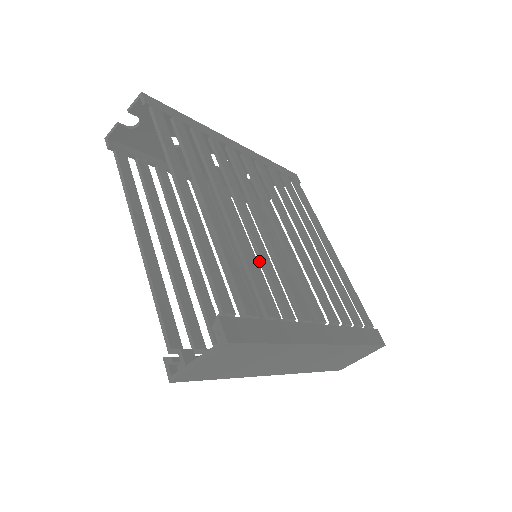
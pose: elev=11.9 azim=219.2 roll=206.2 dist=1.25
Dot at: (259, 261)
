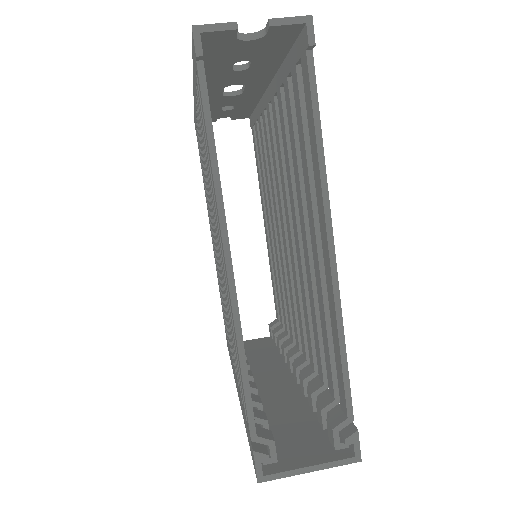
Dot at: (306, 300)
